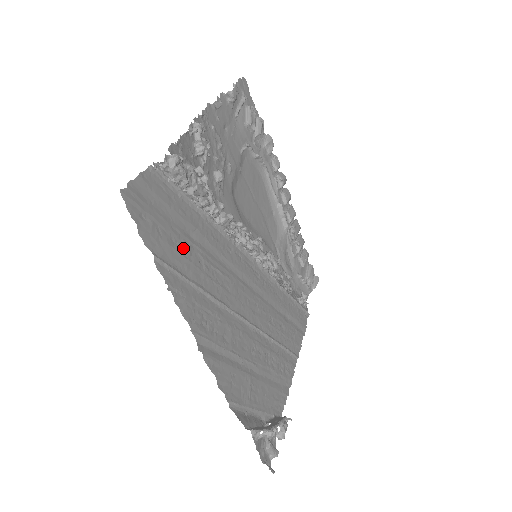
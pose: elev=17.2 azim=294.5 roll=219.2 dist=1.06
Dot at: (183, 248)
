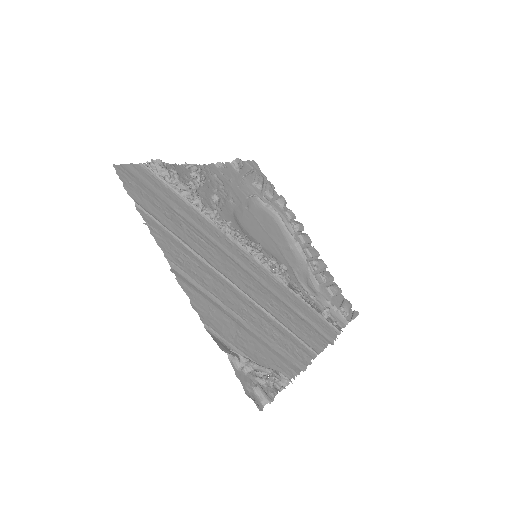
Dot at: (164, 211)
